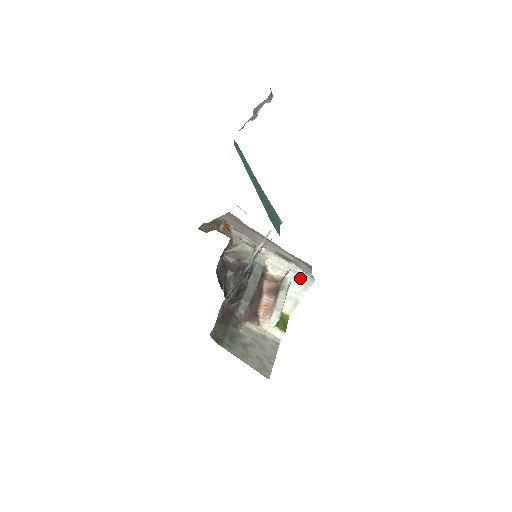
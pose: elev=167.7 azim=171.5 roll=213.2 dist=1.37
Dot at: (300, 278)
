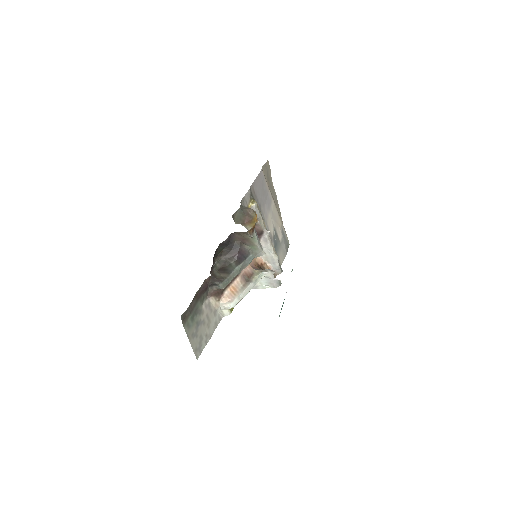
Dot at: (272, 280)
